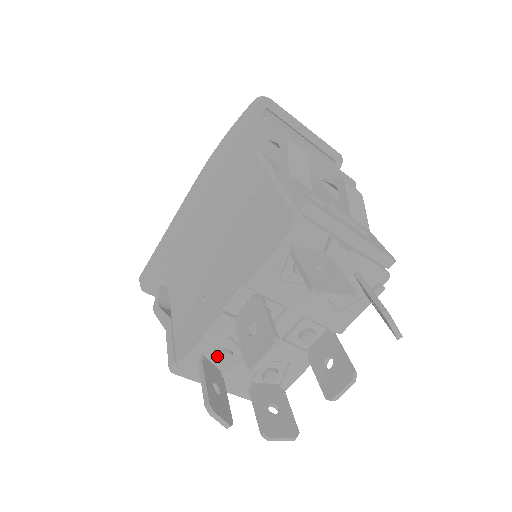
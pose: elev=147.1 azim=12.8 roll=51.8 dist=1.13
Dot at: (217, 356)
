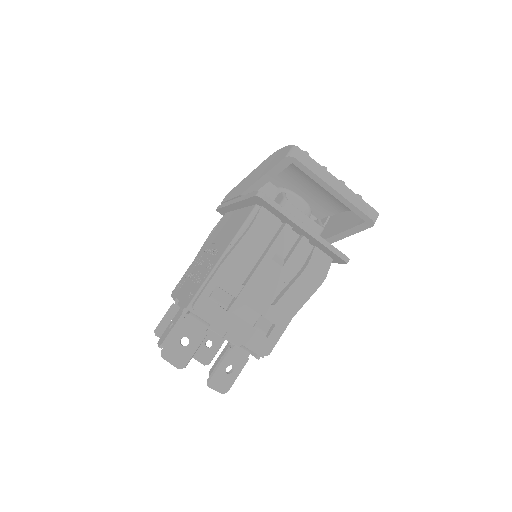
Dot at: occluded
